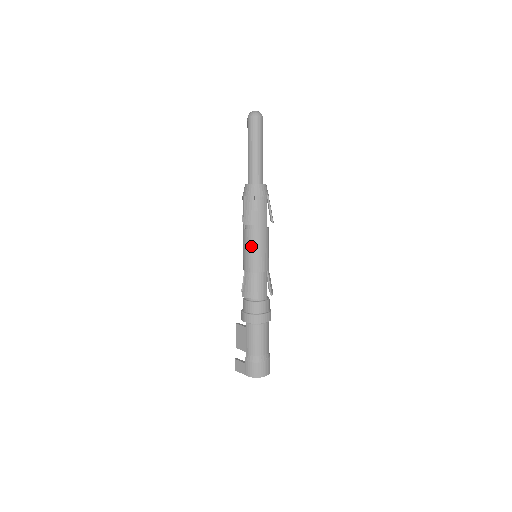
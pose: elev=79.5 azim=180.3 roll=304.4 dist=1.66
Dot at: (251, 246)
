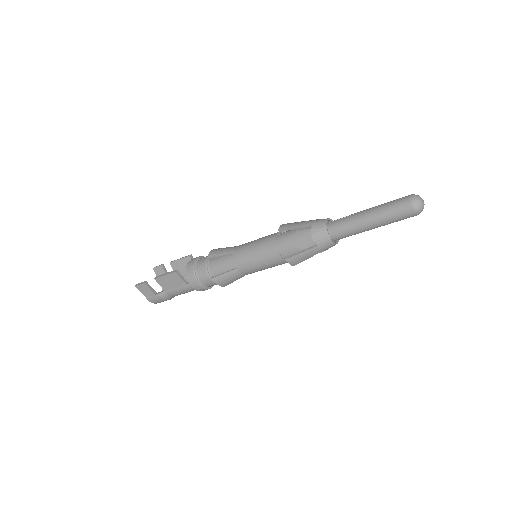
Dot at: (268, 266)
